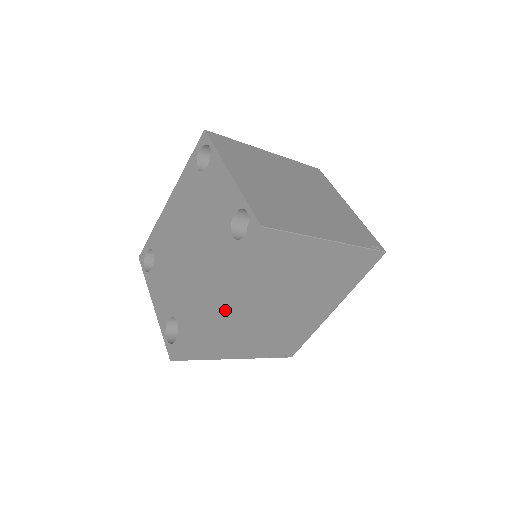
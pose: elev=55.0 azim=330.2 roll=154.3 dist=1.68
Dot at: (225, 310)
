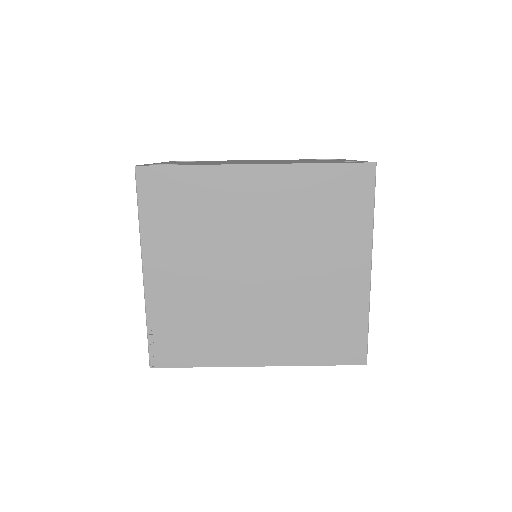
Dot at: (242, 193)
